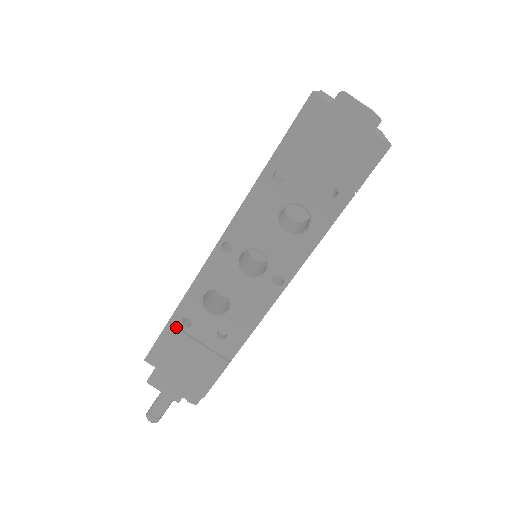
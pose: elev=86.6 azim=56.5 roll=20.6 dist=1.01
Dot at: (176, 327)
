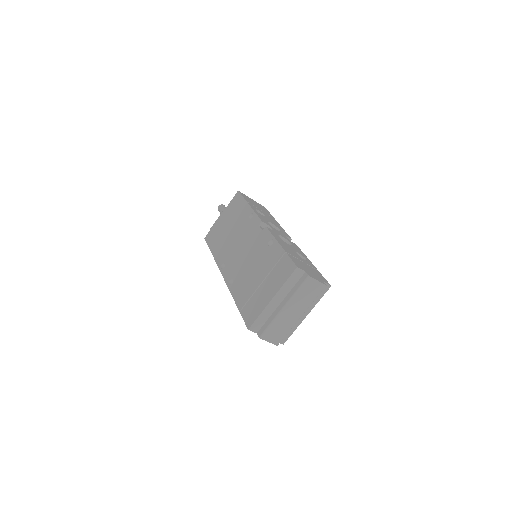
Dot at: occluded
